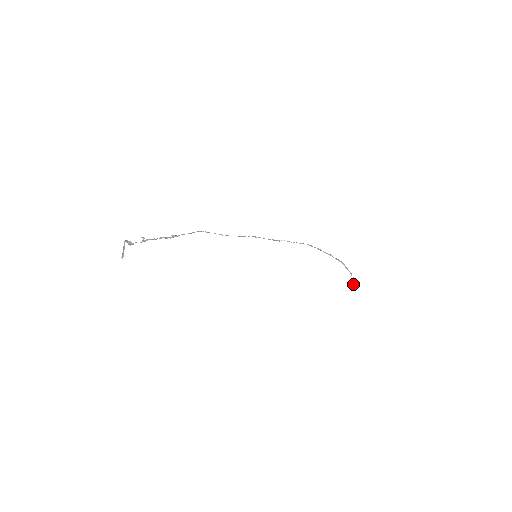
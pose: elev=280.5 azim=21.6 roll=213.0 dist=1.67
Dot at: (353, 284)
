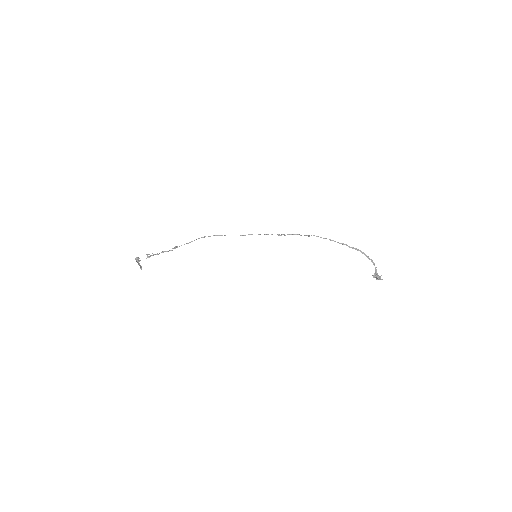
Dot at: (375, 276)
